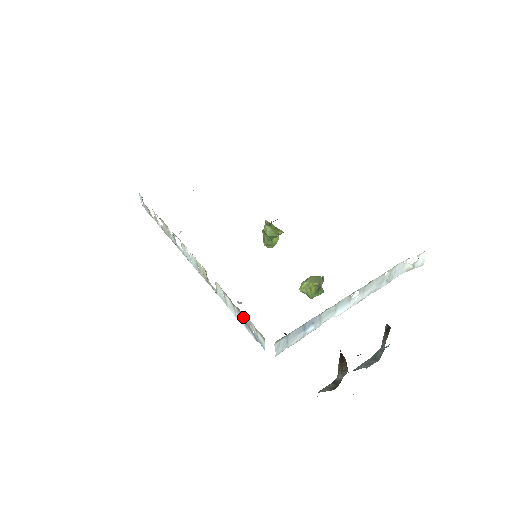
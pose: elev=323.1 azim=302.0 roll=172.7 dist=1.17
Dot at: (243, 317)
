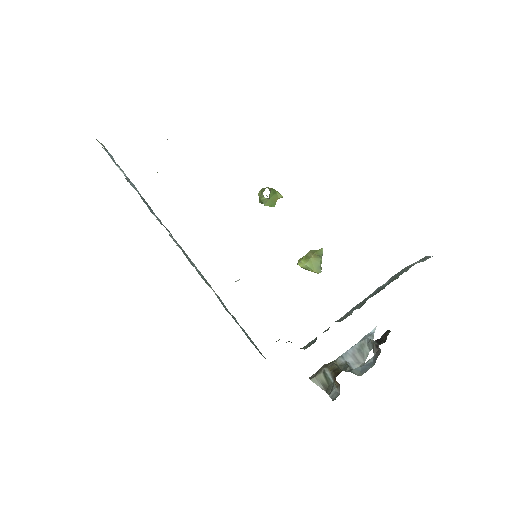
Dot at: (249, 339)
